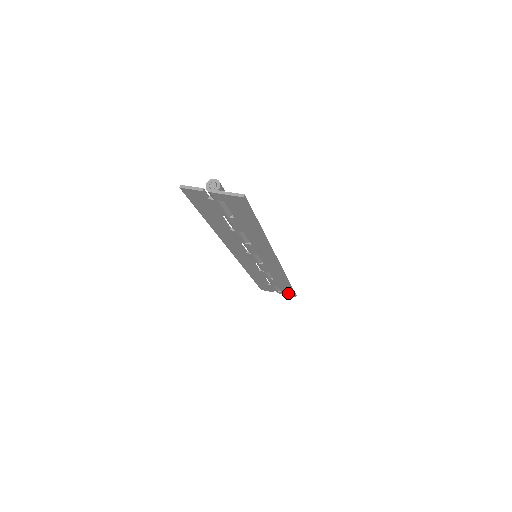
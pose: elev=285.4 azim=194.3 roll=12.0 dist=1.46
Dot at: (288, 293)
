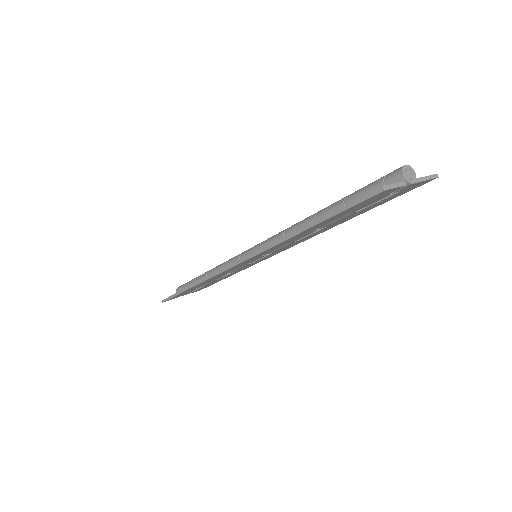
Dot at: (200, 289)
